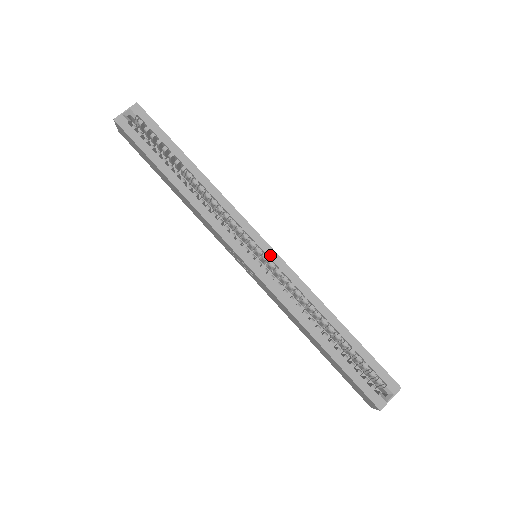
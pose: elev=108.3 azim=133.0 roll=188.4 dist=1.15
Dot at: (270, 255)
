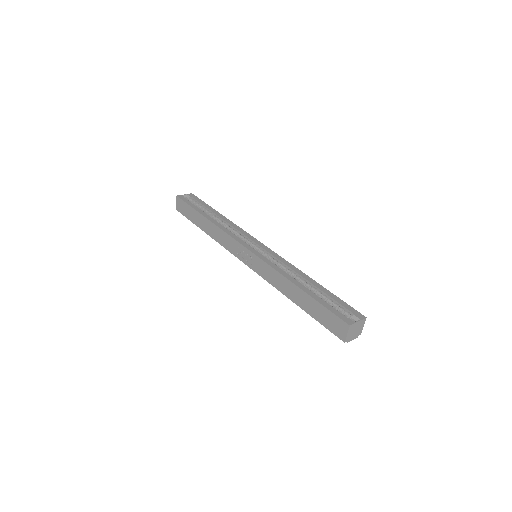
Dot at: (266, 249)
